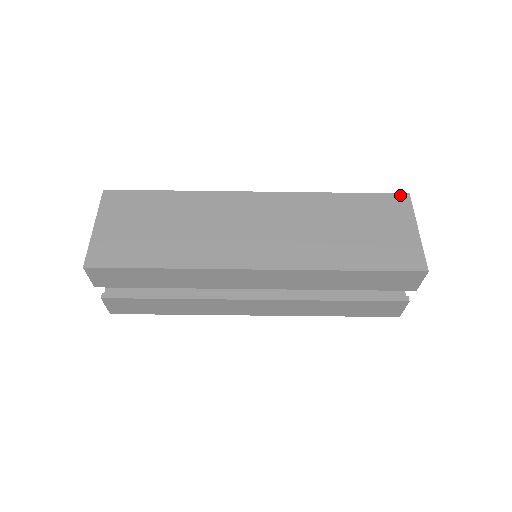
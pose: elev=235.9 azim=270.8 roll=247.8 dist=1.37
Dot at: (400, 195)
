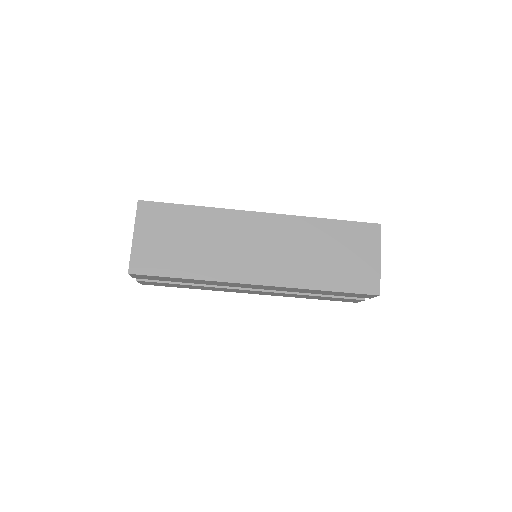
Dot at: (374, 225)
